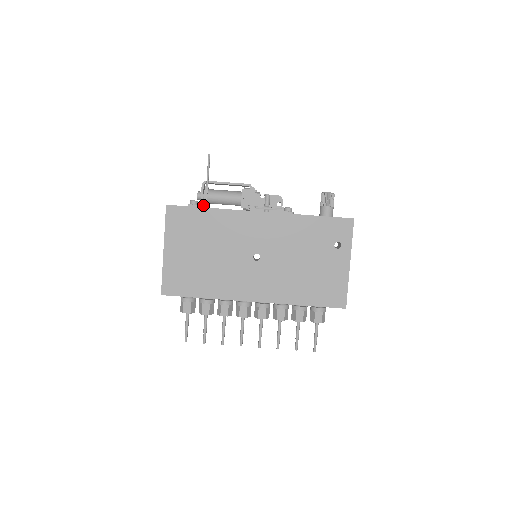
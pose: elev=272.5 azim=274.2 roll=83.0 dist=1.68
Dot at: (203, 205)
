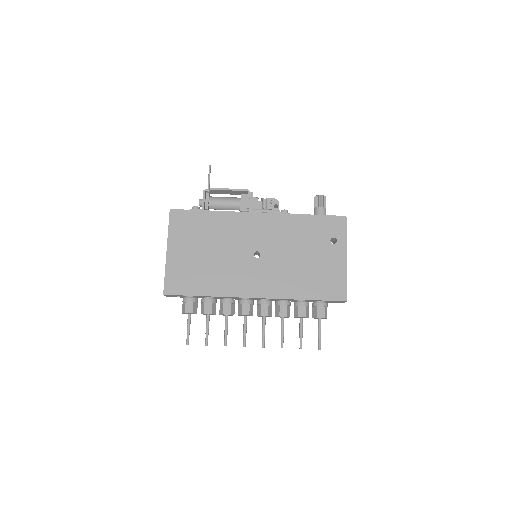
Dot at: occluded
